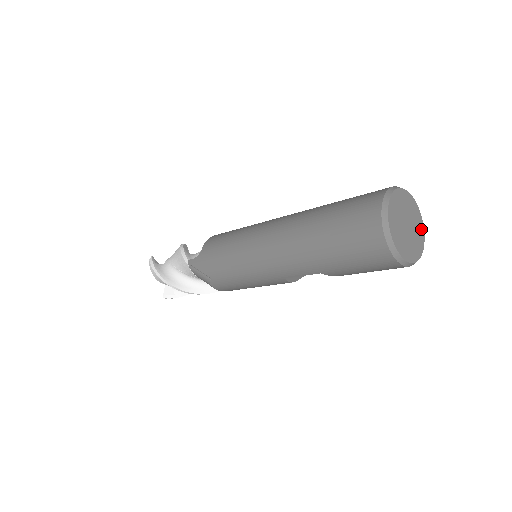
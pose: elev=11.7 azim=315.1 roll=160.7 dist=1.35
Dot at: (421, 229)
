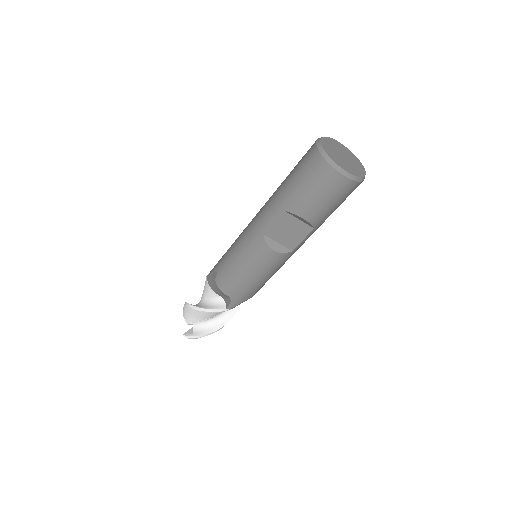
Dot at: (361, 171)
